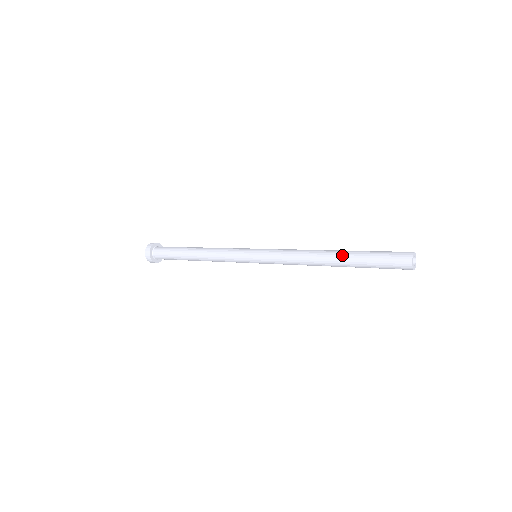
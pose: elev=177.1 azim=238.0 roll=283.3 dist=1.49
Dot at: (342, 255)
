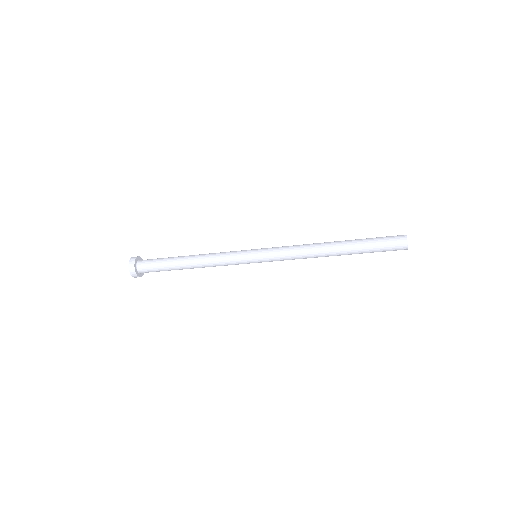
Dot at: (345, 245)
